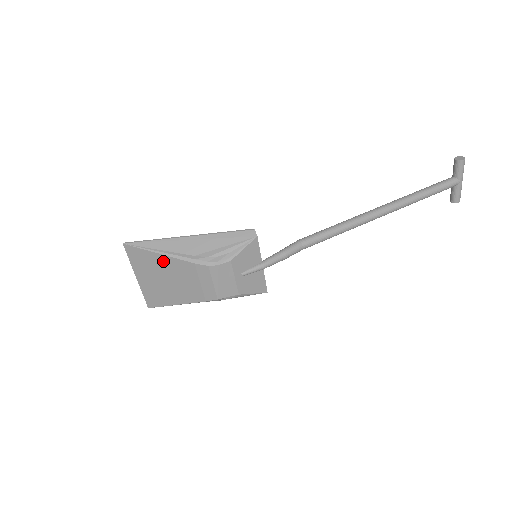
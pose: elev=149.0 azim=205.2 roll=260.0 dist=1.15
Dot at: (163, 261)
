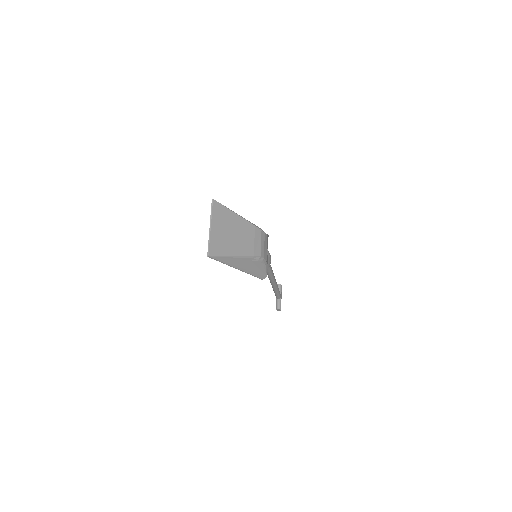
Dot at: (236, 219)
